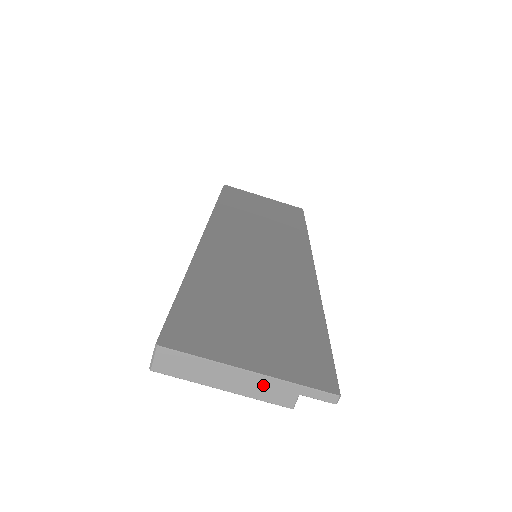
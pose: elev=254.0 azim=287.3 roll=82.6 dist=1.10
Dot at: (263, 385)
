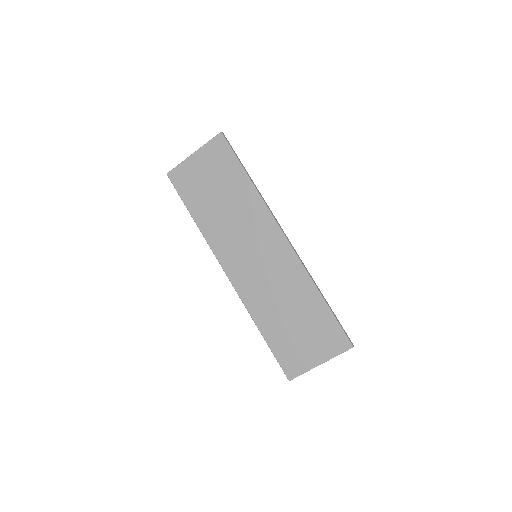
Dot at: (327, 360)
